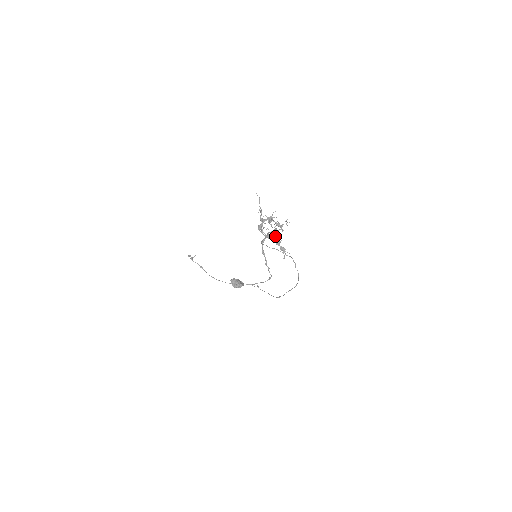
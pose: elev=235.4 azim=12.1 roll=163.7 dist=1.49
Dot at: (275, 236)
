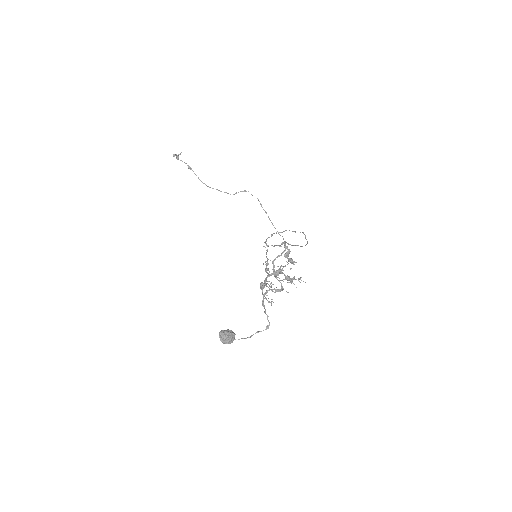
Dot at: occluded
